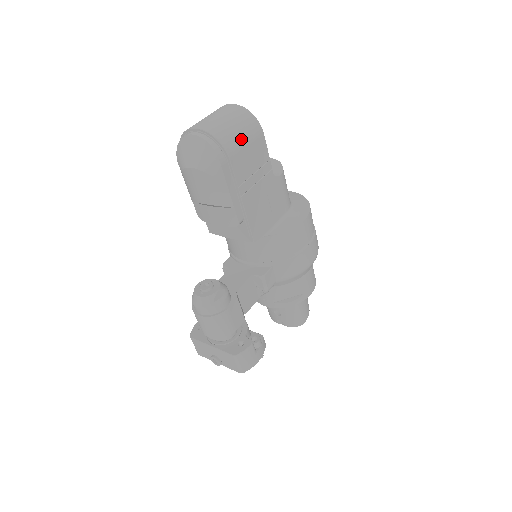
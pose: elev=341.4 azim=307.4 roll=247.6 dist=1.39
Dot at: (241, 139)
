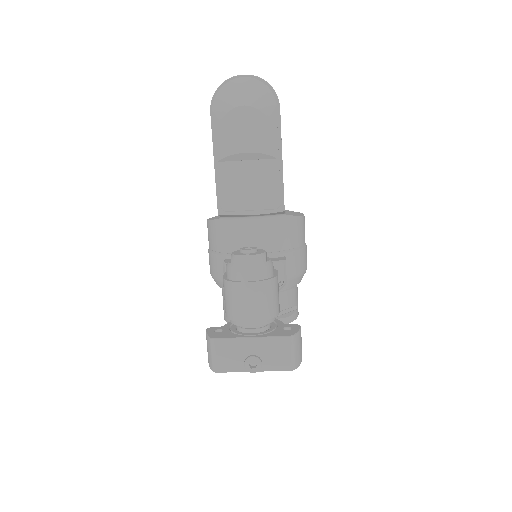
Dot at: occluded
